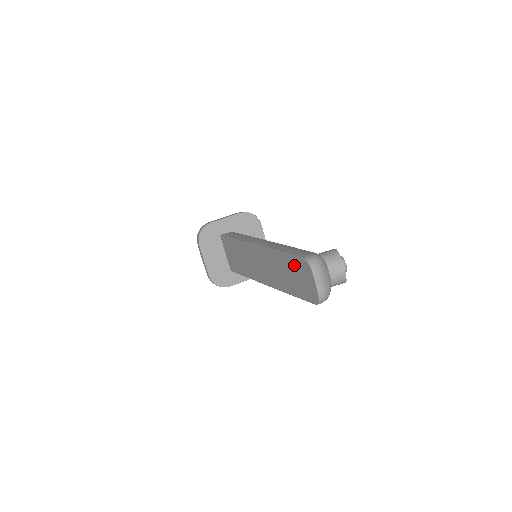
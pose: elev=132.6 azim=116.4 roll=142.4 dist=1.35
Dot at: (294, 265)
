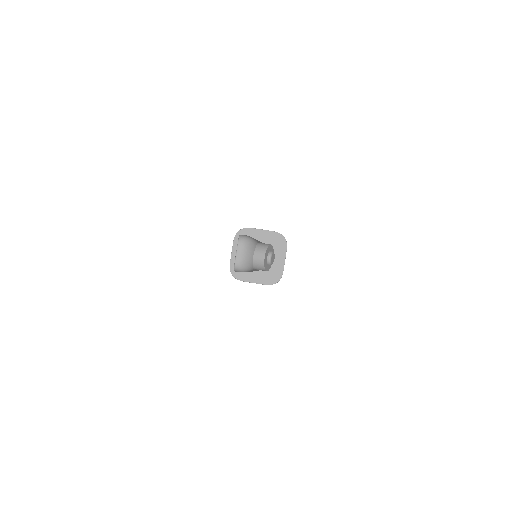
Dot at: occluded
